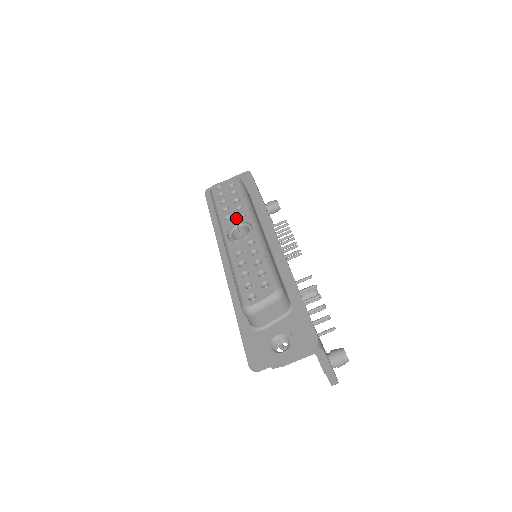
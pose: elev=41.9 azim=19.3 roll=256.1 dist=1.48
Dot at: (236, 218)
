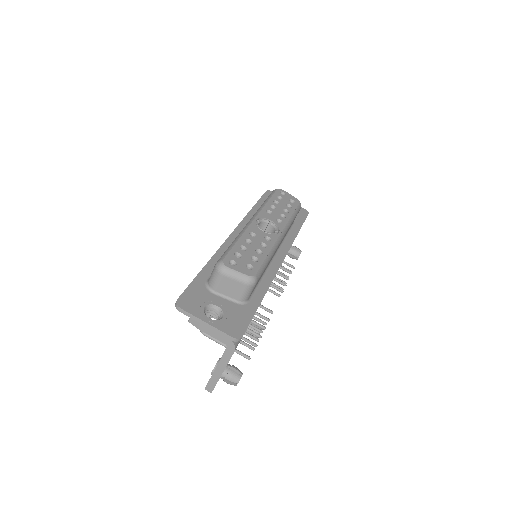
Dot at: (274, 217)
